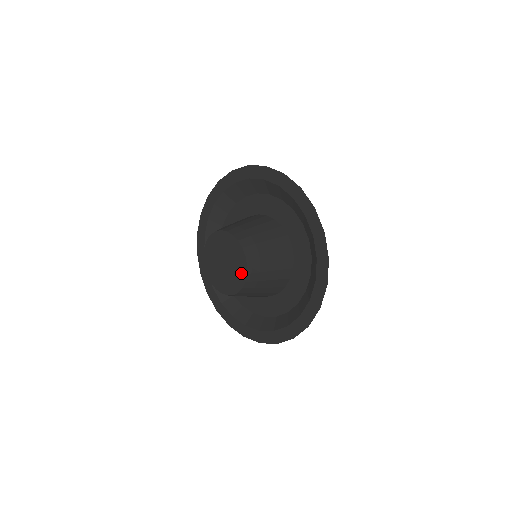
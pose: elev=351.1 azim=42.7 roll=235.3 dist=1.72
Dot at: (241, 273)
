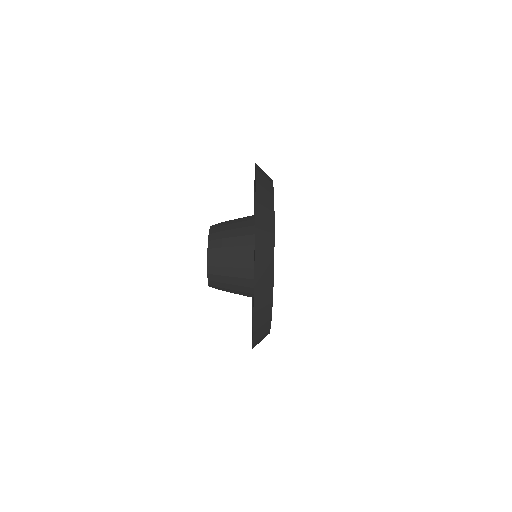
Dot at: occluded
